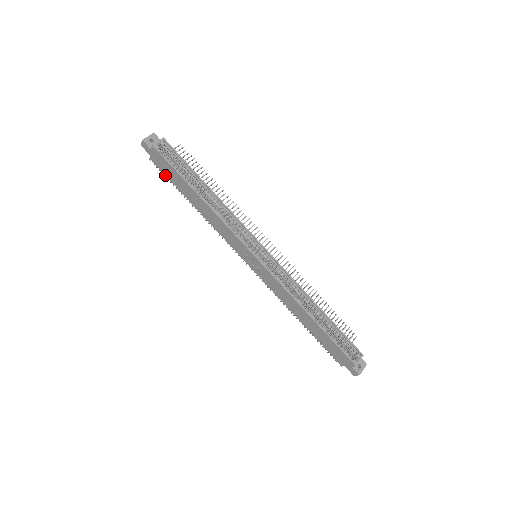
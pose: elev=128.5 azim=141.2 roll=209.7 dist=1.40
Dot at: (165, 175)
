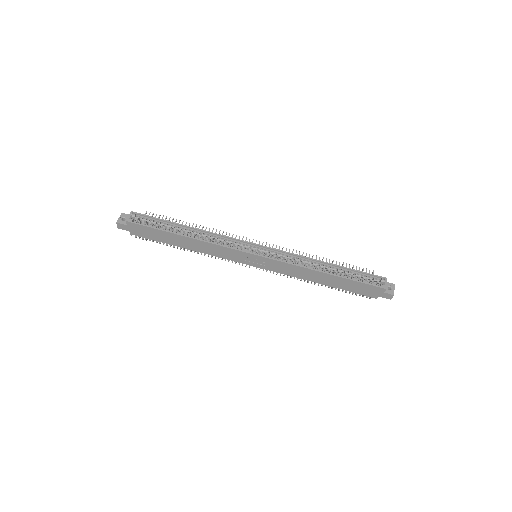
Dot at: (149, 239)
